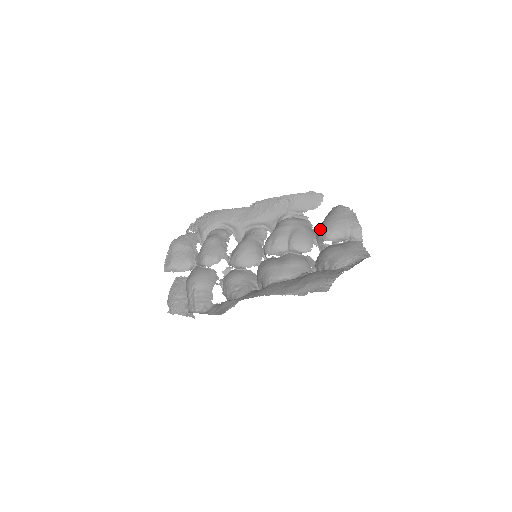
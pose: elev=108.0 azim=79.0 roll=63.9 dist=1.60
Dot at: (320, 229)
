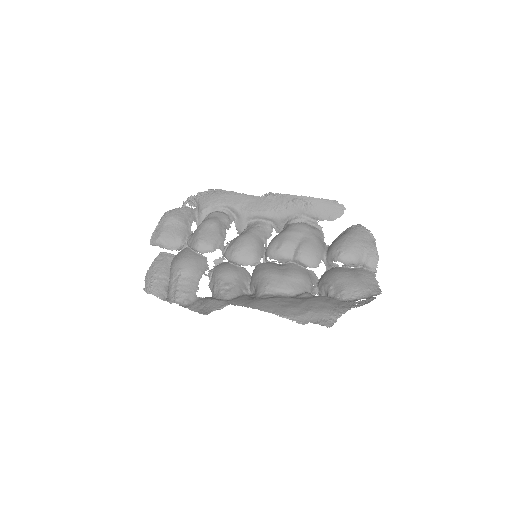
Dot at: (334, 246)
